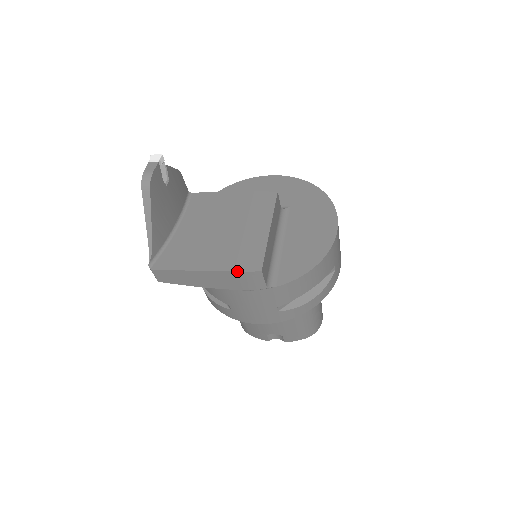
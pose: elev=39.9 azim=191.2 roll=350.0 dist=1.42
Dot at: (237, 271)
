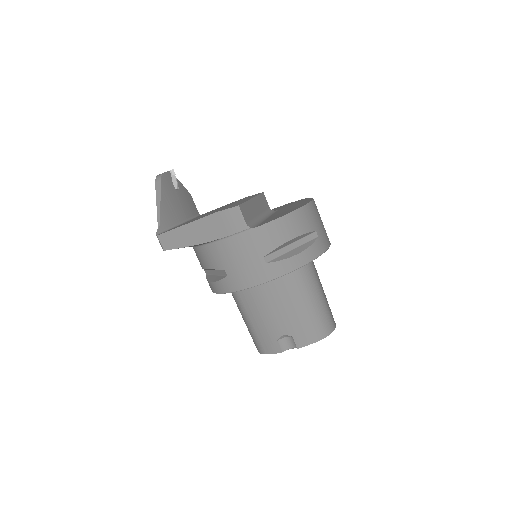
Dot at: (220, 211)
